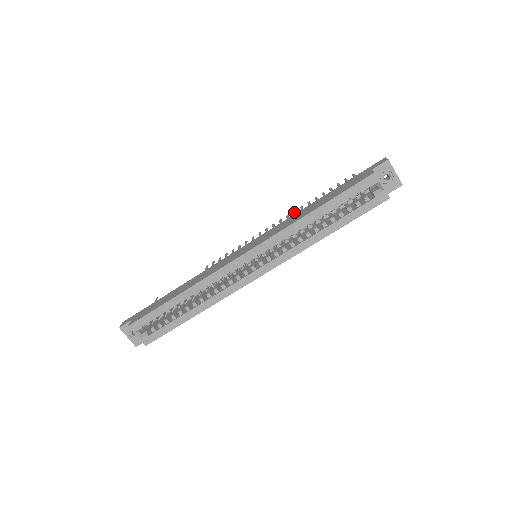
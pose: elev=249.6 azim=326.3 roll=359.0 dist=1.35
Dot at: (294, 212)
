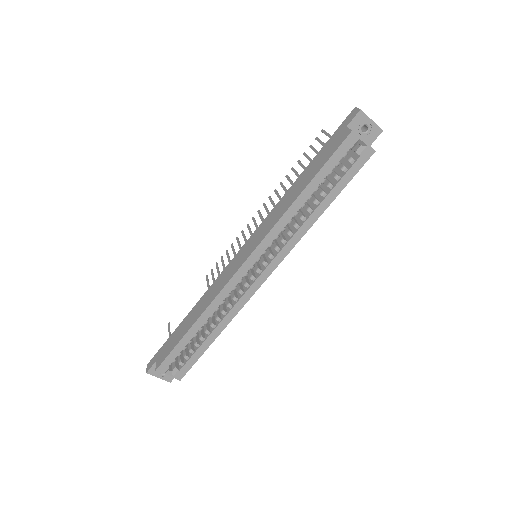
Dot at: (275, 192)
